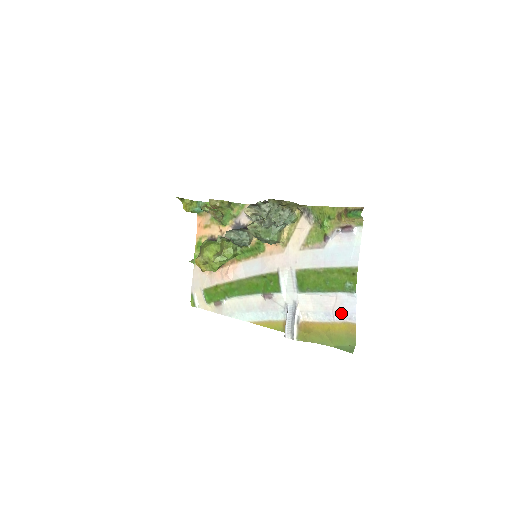
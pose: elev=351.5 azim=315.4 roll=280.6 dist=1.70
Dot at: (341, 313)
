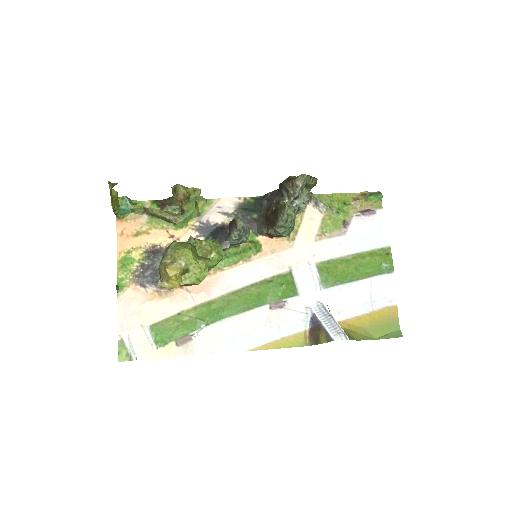
Dot at: (381, 298)
